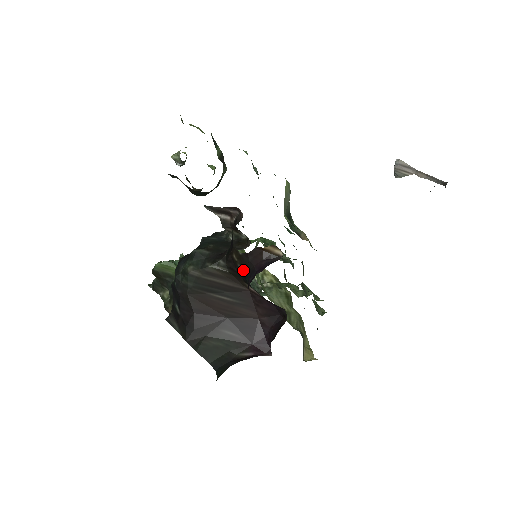
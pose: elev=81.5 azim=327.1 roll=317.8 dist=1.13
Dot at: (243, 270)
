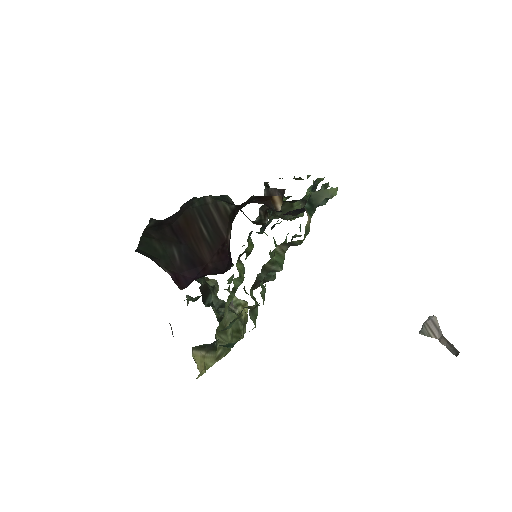
Dot at: (241, 208)
